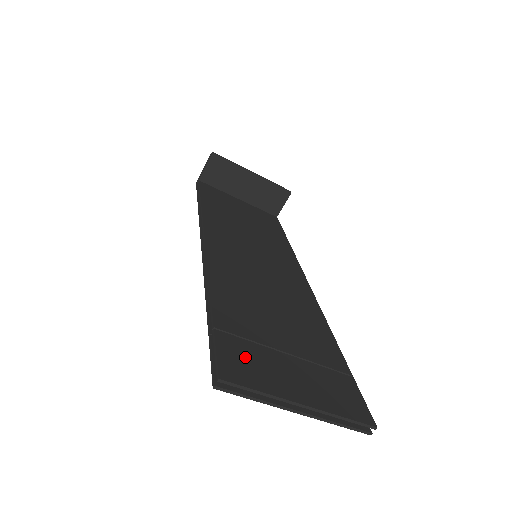
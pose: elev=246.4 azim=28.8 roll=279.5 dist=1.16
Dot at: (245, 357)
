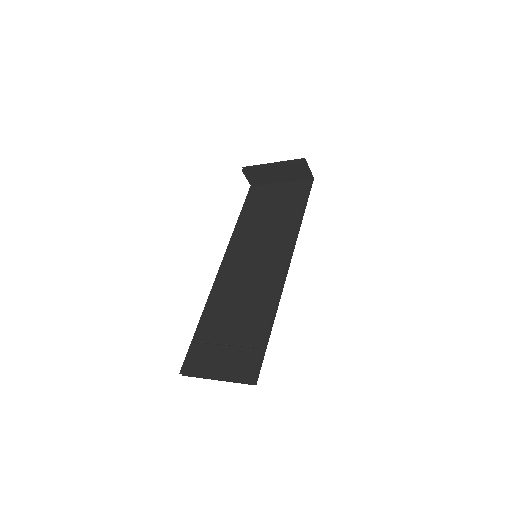
Dot at: (198, 356)
